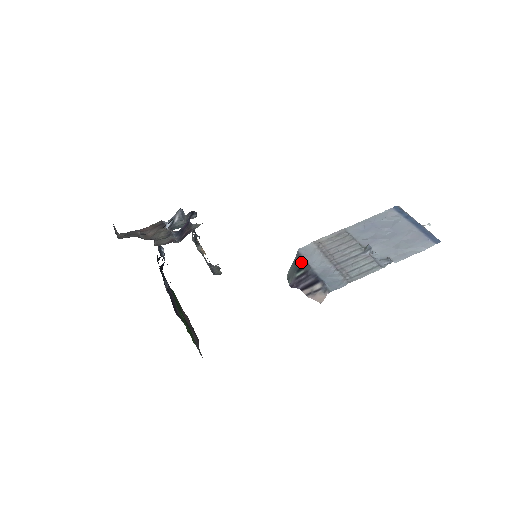
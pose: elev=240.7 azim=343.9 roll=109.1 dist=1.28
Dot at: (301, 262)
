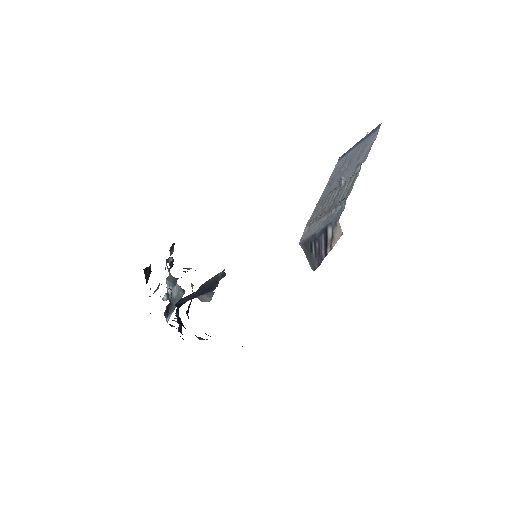
Dot at: (307, 243)
